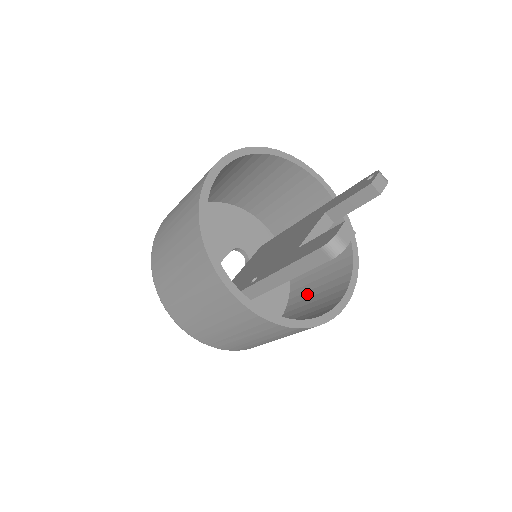
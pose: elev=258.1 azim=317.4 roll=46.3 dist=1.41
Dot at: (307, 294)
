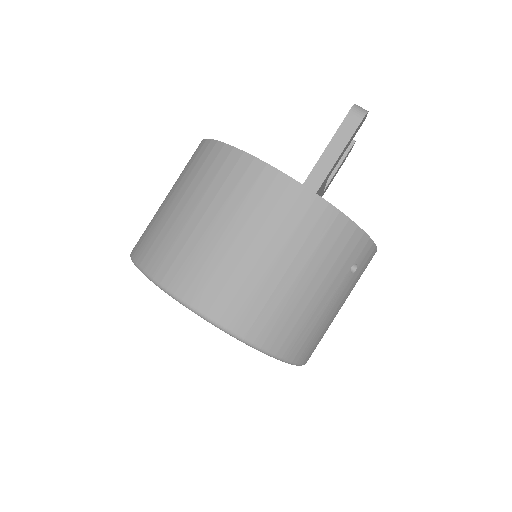
Dot at: occluded
